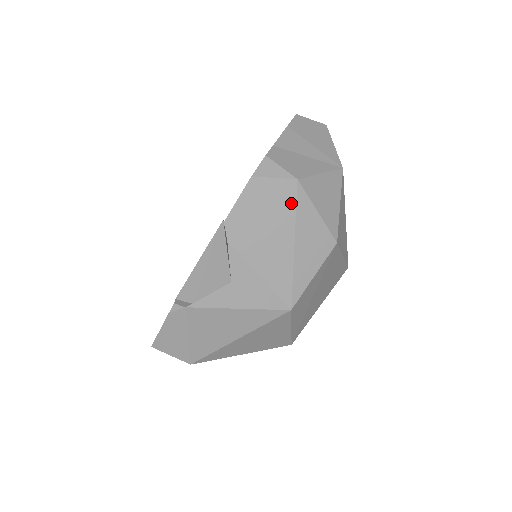
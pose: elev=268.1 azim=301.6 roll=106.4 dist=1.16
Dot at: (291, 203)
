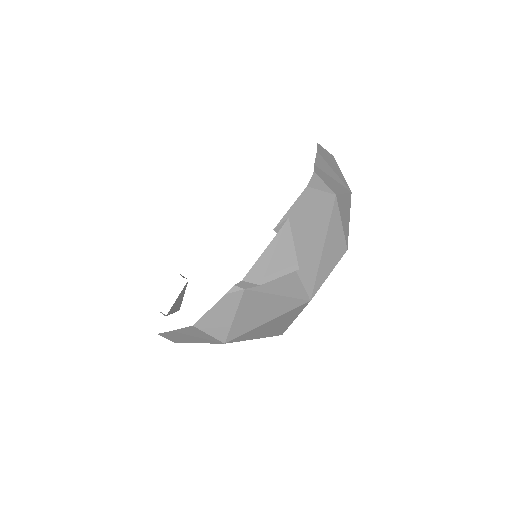
Dot at: (328, 213)
